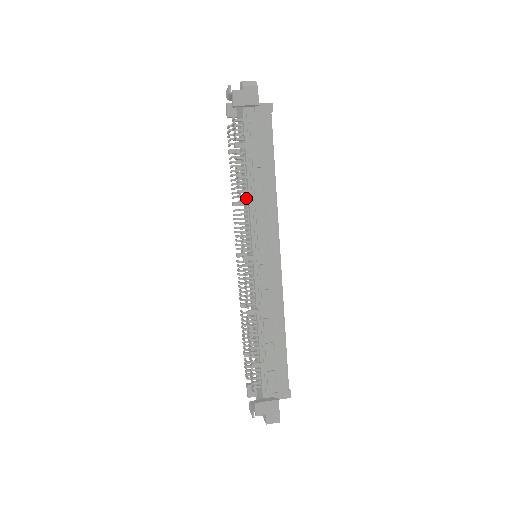
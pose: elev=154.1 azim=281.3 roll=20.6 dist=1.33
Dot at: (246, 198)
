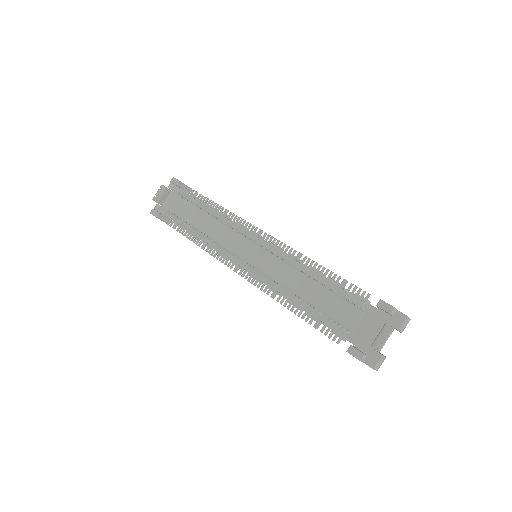
Dot at: (221, 224)
